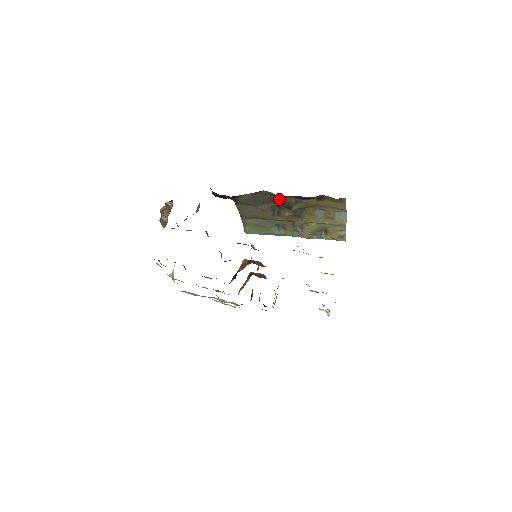
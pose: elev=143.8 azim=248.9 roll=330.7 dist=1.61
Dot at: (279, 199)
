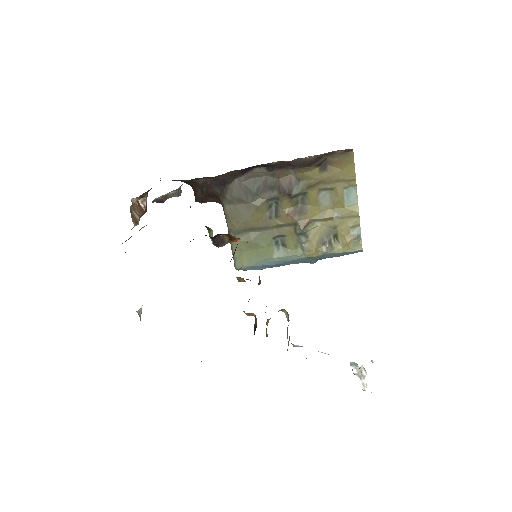
Dot at: (276, 181)
